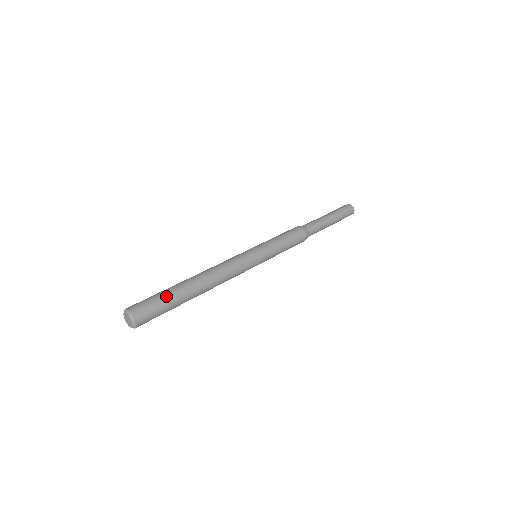
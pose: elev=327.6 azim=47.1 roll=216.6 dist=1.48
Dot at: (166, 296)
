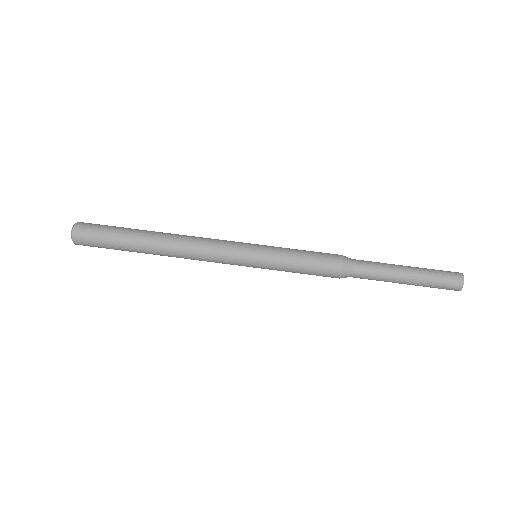
Dot at: (114, 240)
